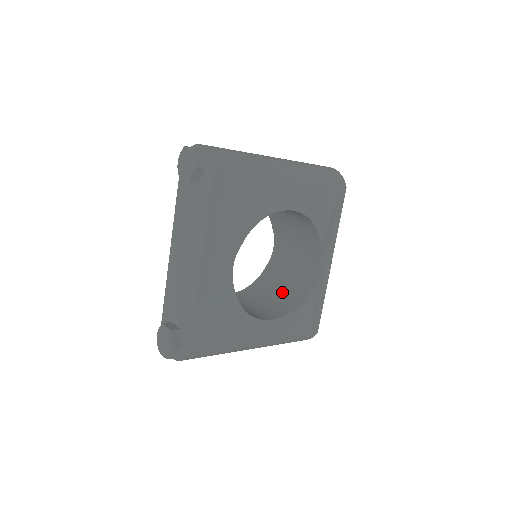
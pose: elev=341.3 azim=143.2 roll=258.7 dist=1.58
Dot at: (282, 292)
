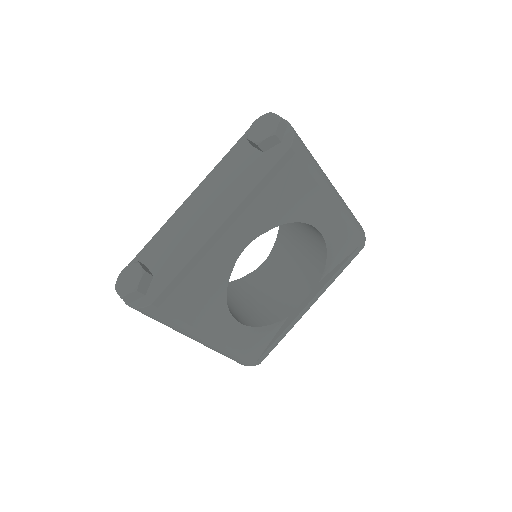
Dot at: (254, 305)
